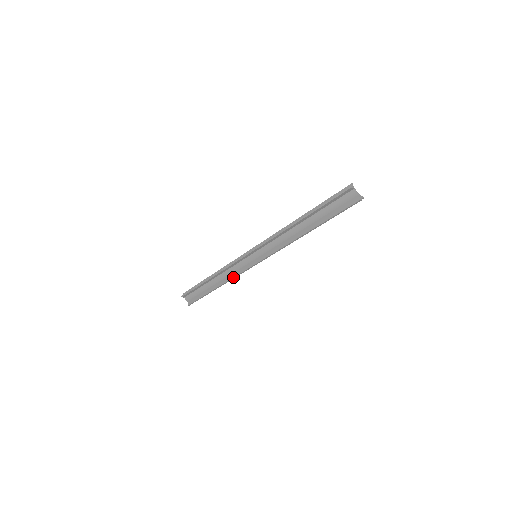
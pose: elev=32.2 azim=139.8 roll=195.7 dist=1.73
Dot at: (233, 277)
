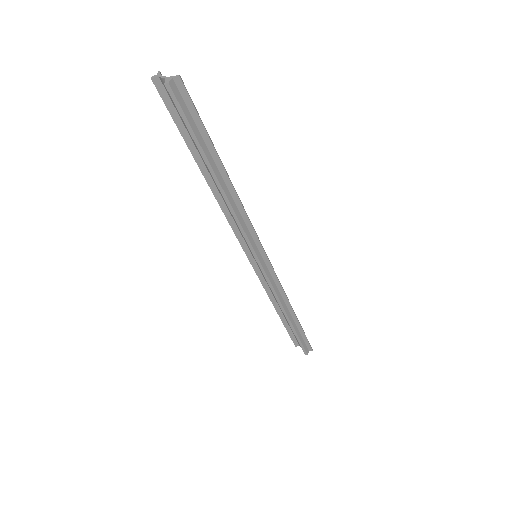
Dot at: occluded
